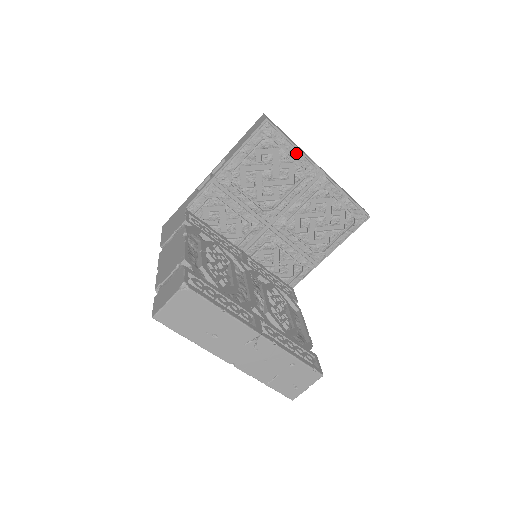
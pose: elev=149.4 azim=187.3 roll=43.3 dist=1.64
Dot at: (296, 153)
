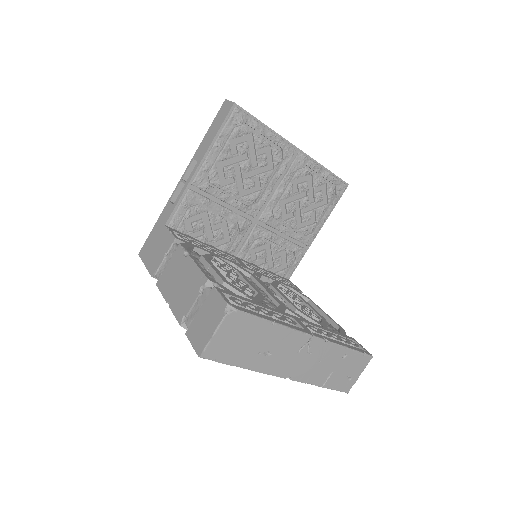
Dot at: (271, 135)
